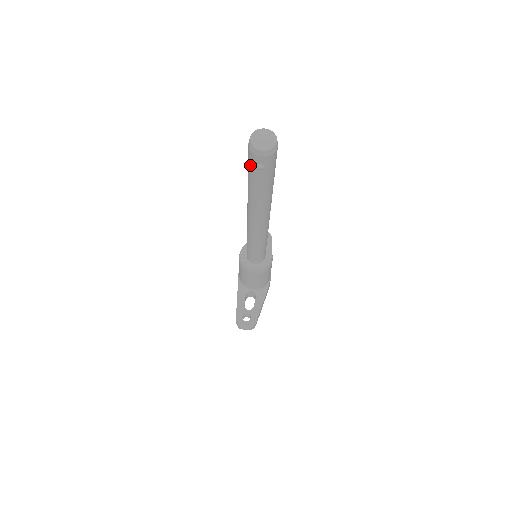
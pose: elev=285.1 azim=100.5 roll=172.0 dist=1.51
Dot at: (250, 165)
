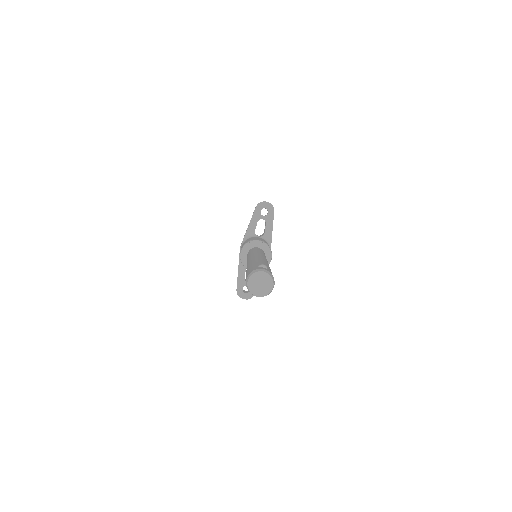
Dot at: occluded
